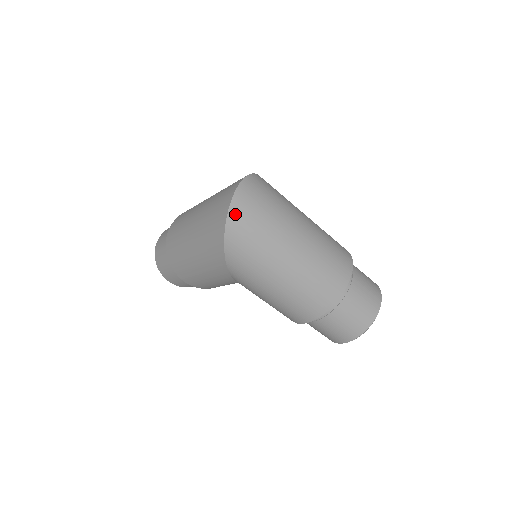
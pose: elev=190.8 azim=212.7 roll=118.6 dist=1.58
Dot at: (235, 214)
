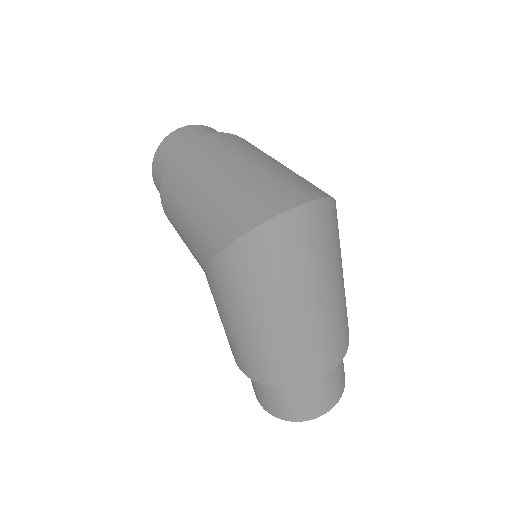
Dot at: (261, 236)
